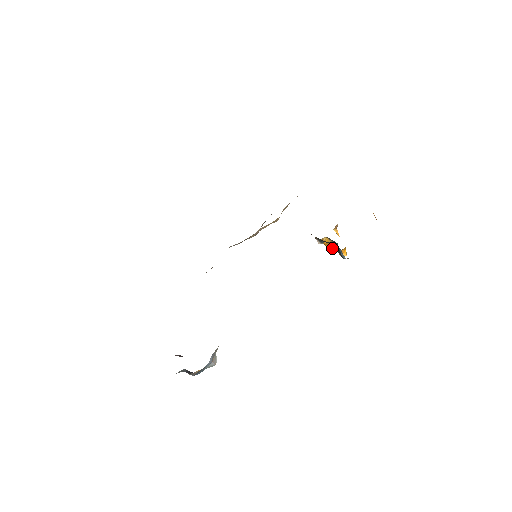
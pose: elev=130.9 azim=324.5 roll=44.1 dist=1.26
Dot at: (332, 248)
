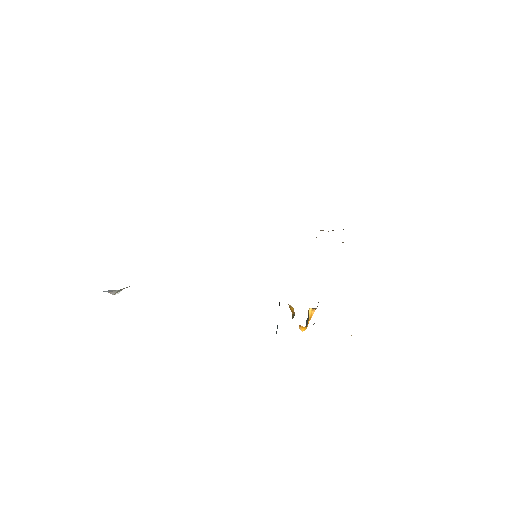
Dot at: (292, 316)
